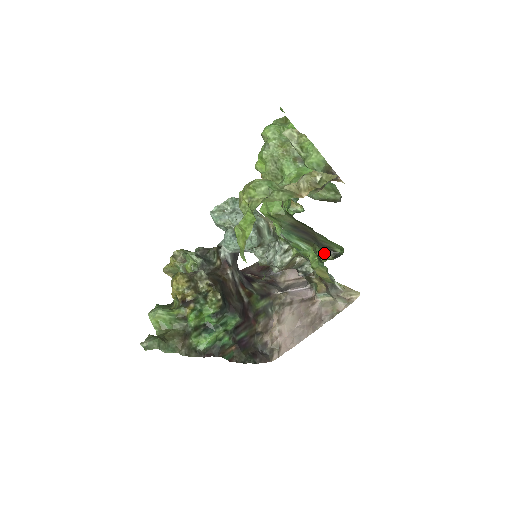
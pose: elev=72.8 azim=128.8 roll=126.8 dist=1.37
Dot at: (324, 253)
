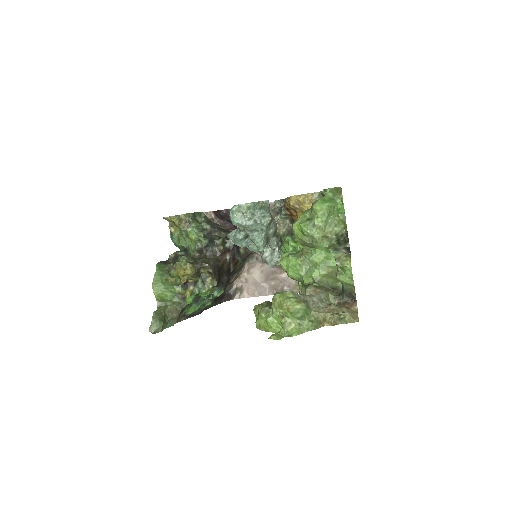
Dot at: occluded
